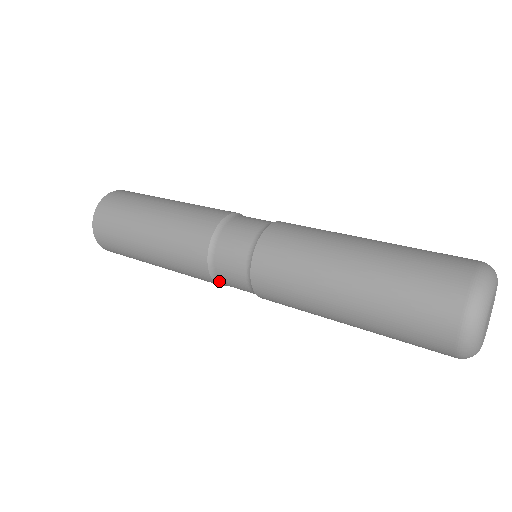
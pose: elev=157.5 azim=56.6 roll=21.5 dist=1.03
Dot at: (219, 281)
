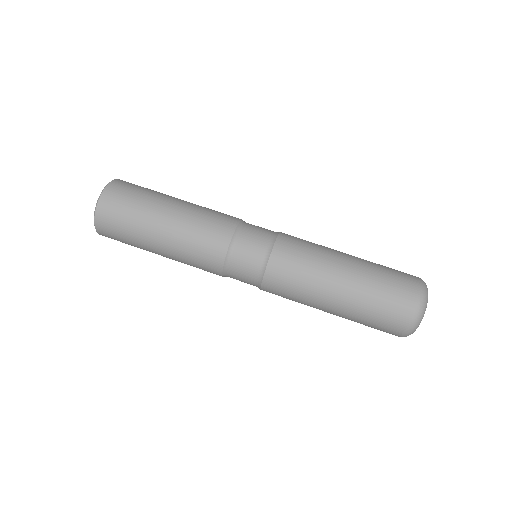
Dot at: occluded
